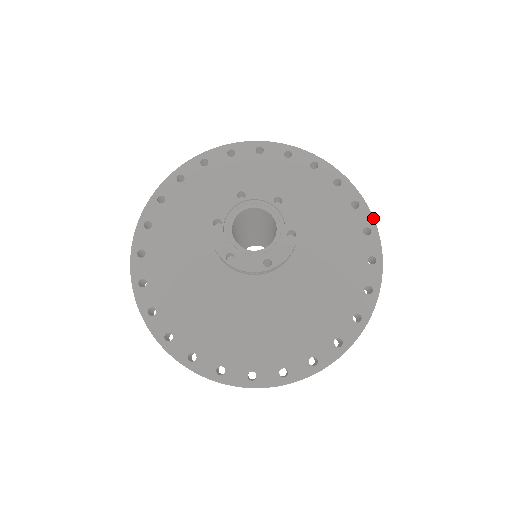
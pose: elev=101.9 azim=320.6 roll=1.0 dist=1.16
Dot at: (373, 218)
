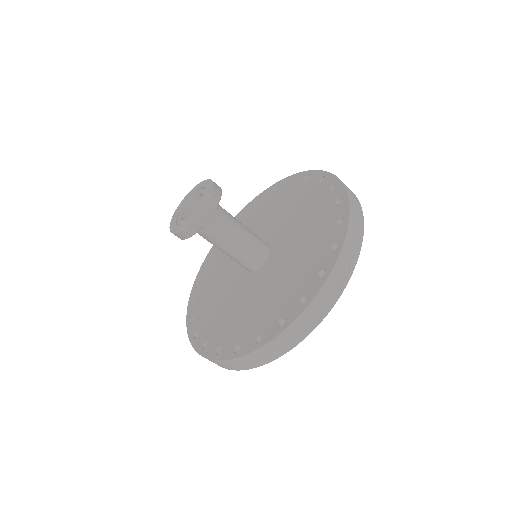
Dot at: (336, 176)
